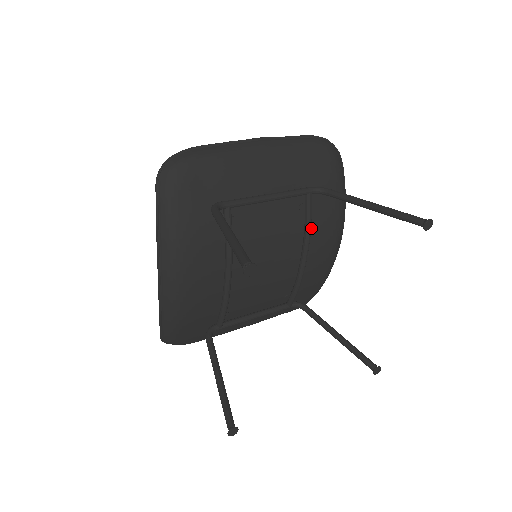
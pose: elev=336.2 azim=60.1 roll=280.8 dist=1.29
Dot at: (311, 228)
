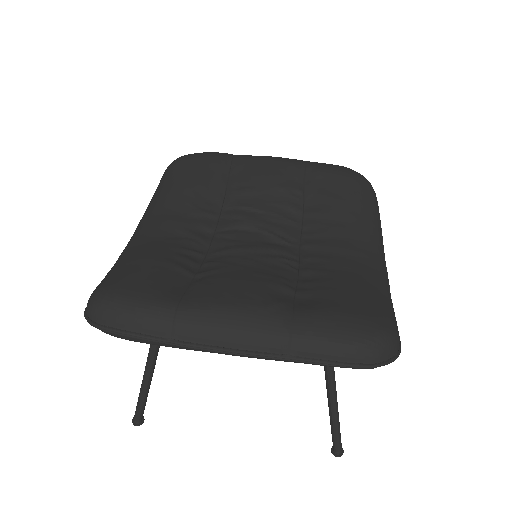
Dot at: occluded
